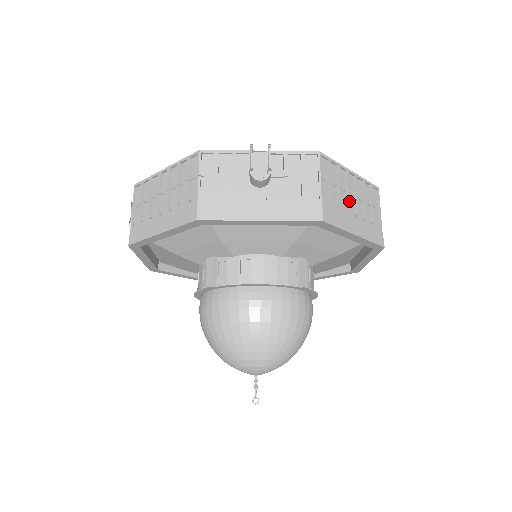
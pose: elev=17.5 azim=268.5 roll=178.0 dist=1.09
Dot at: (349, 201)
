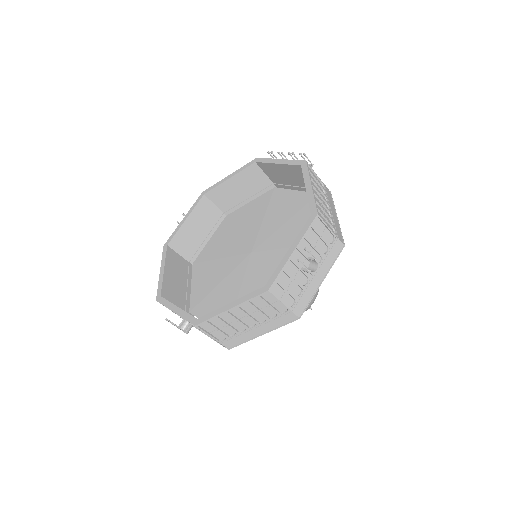
Dot at: (242, 325)
